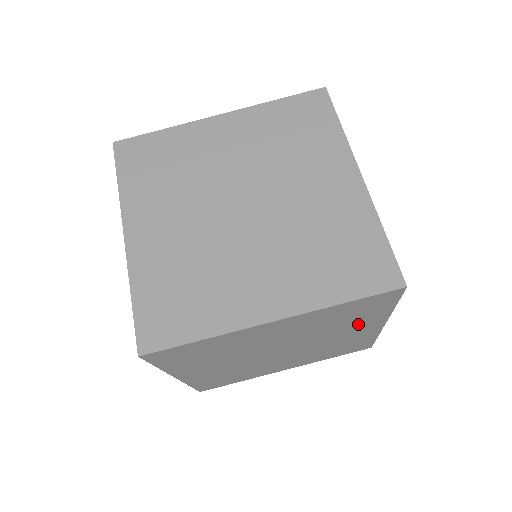
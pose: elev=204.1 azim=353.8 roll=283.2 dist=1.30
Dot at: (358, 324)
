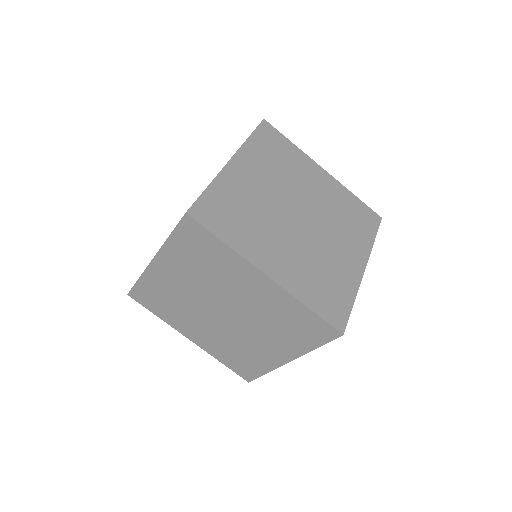
Dot at: occluded
